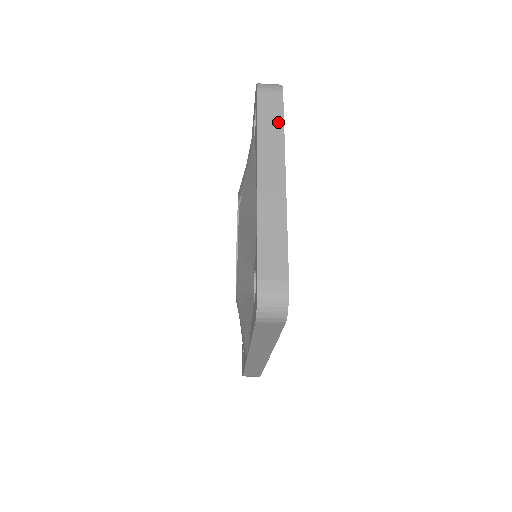
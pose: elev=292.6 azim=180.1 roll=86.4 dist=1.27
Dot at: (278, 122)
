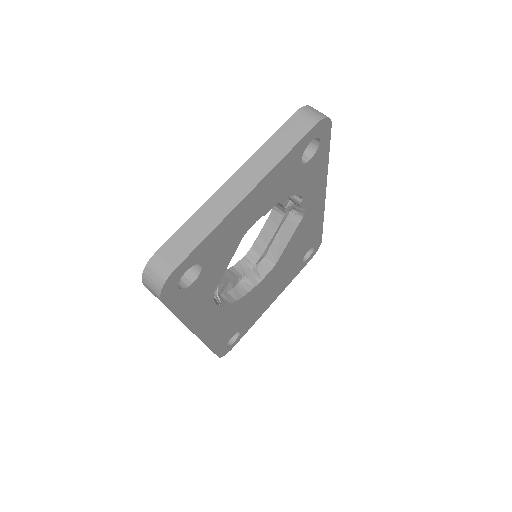
Dot at: (288, 145)
